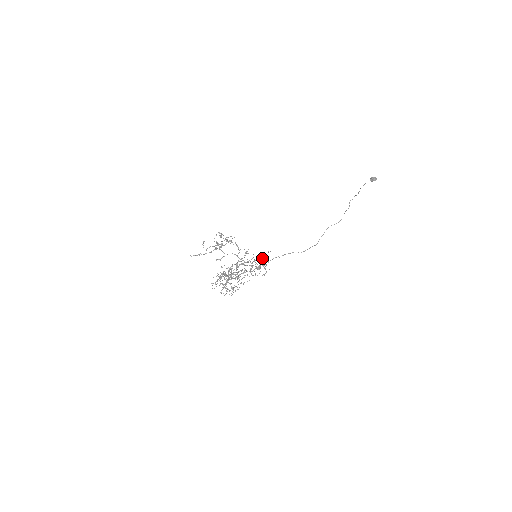
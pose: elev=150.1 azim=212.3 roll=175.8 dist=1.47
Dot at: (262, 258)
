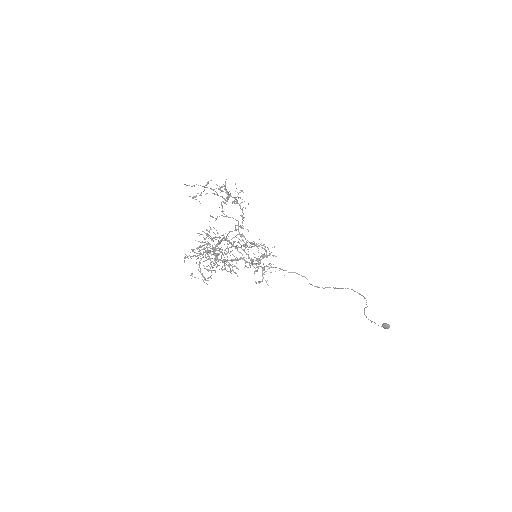
Dot at: (265, 255)
